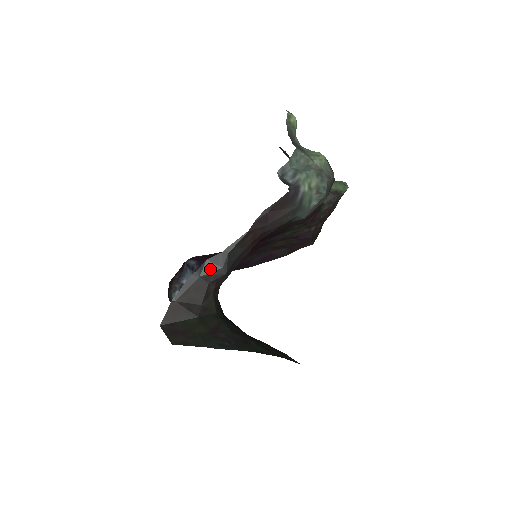
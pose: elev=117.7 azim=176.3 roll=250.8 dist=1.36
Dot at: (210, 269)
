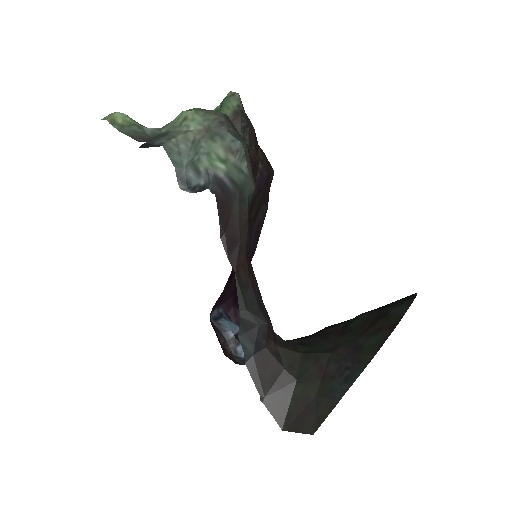
Dot at: (251, 339)
